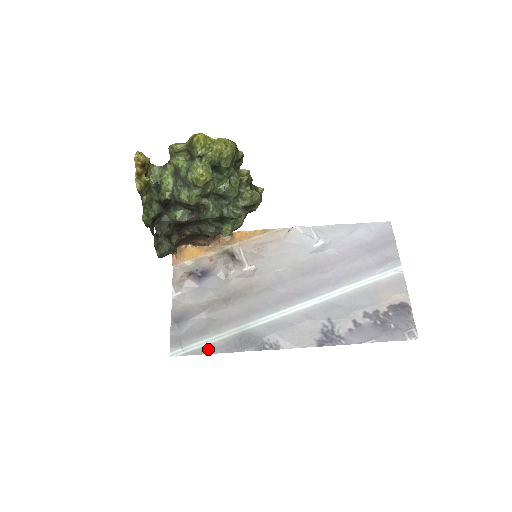
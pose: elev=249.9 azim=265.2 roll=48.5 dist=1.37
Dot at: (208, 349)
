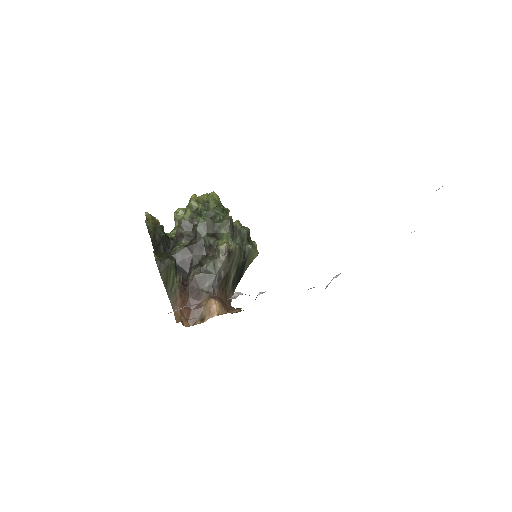
Dot at: occluded
